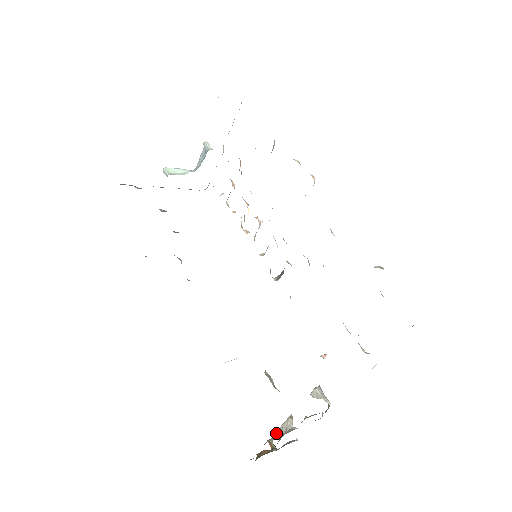
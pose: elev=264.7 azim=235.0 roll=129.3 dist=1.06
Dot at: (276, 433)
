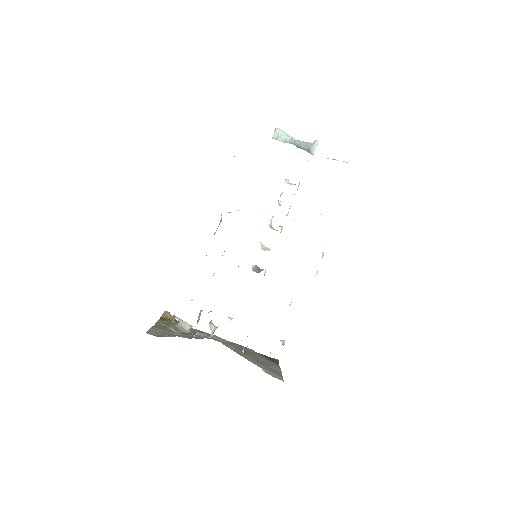
Dot at: (180, 320)
